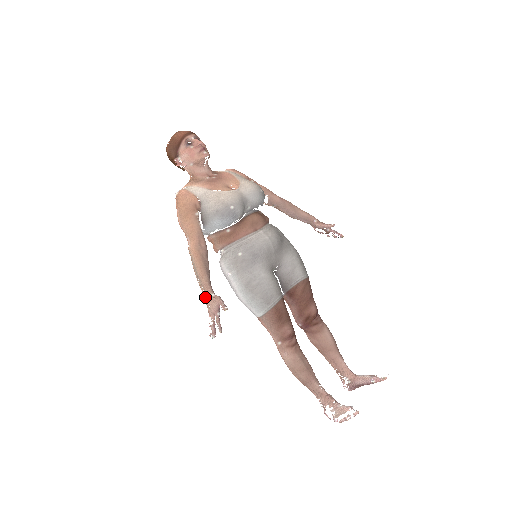
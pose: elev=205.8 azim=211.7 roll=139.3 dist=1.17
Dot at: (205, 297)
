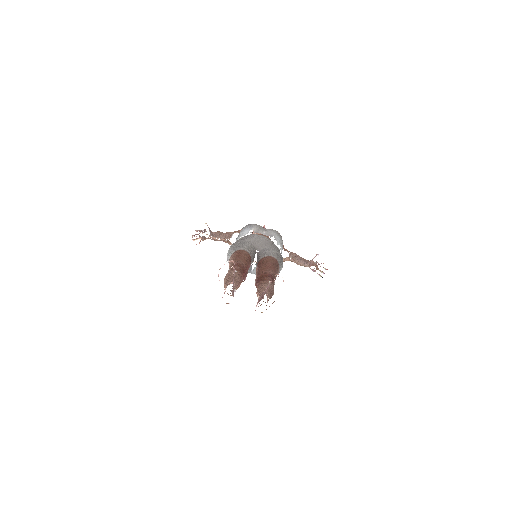
Dot at: occluded
